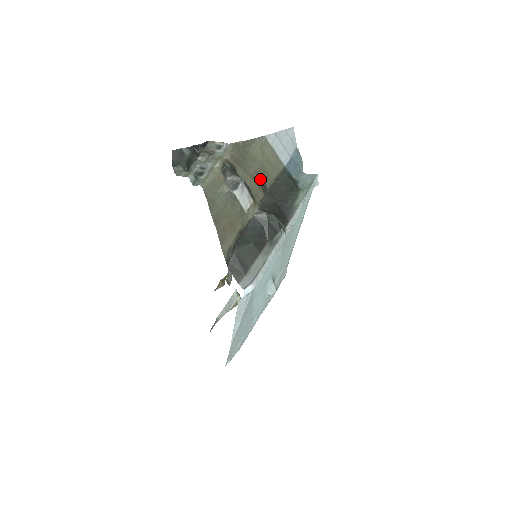
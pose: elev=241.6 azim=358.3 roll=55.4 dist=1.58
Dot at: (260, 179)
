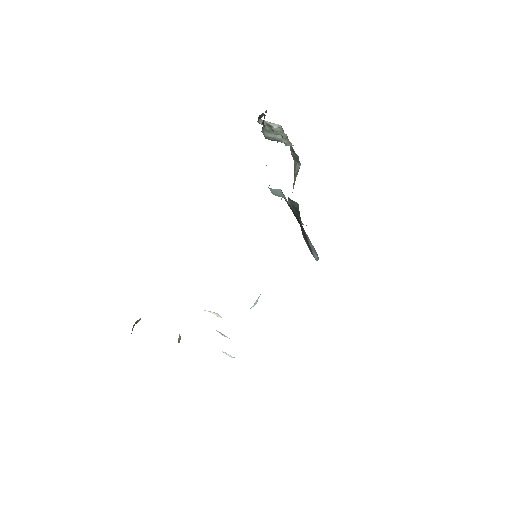
Dot at: occluded
